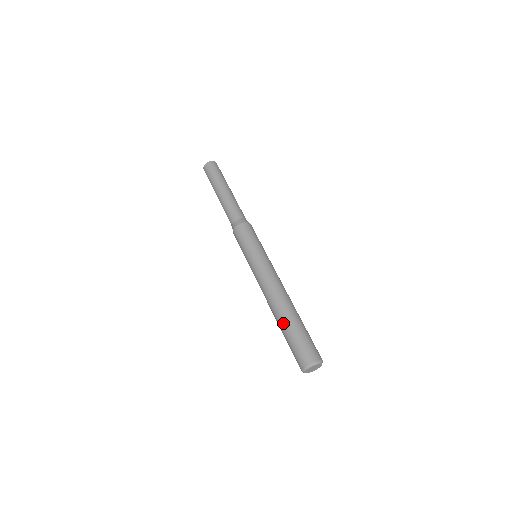
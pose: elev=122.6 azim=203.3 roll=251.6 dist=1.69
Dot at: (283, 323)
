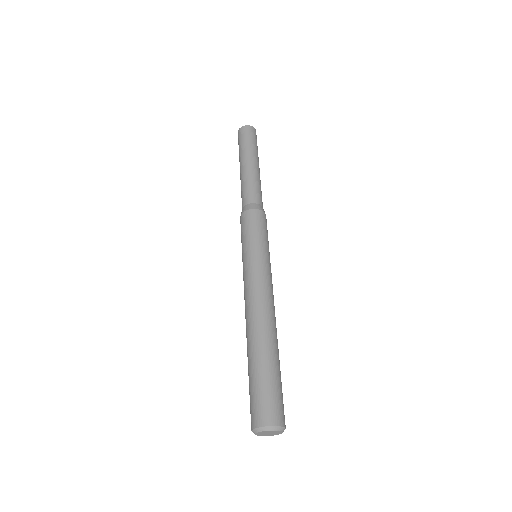
Dot at: (248, 358)
